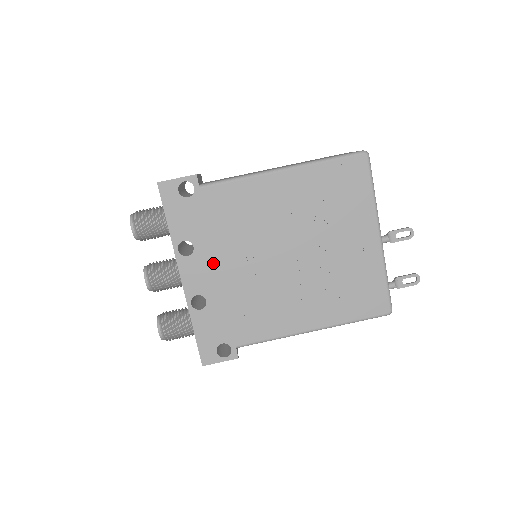
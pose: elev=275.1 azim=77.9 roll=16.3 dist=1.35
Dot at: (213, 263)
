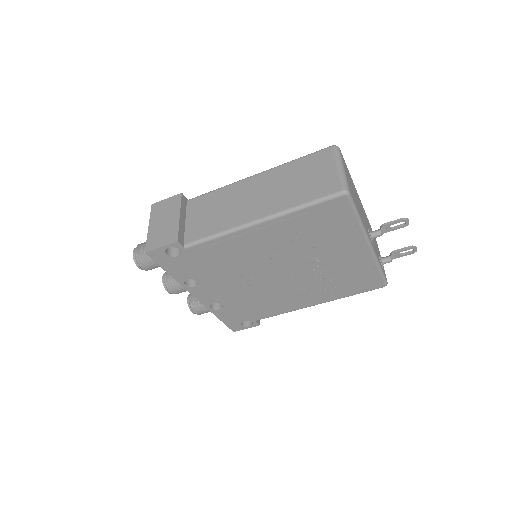
Dot at: (218, 286)
